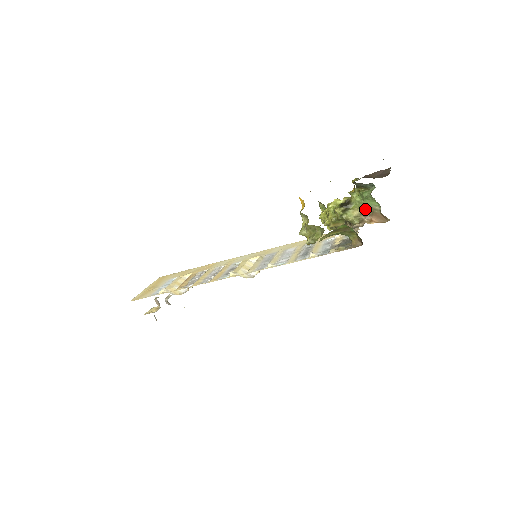
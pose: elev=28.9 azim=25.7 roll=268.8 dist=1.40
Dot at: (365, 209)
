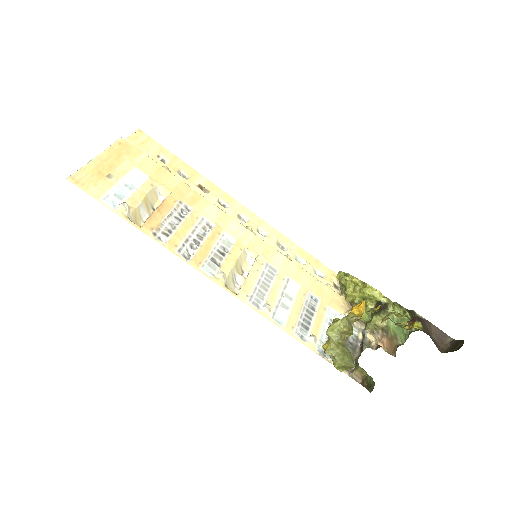
Dot at: (390, 330)
